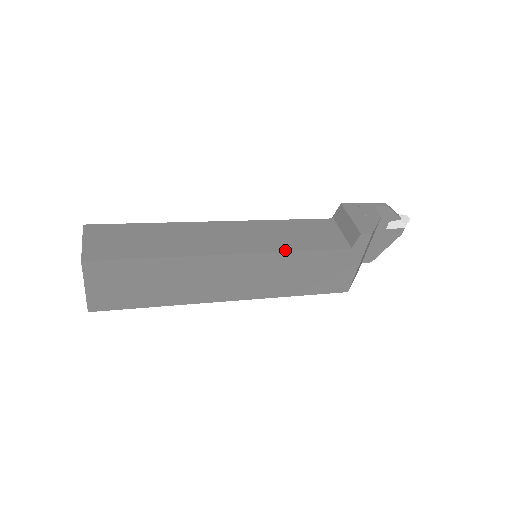
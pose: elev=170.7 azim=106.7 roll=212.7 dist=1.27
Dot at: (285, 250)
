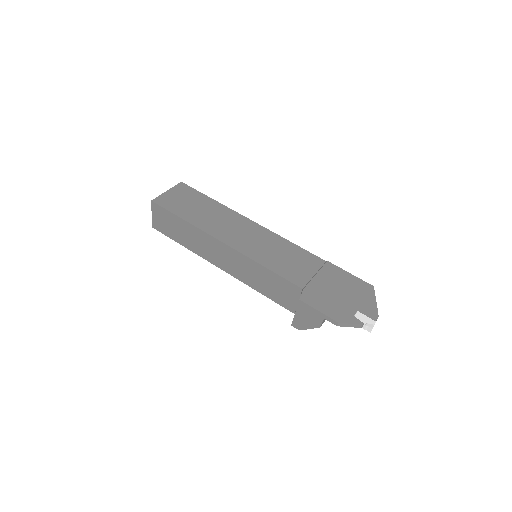
Dot at: (252, 287)
